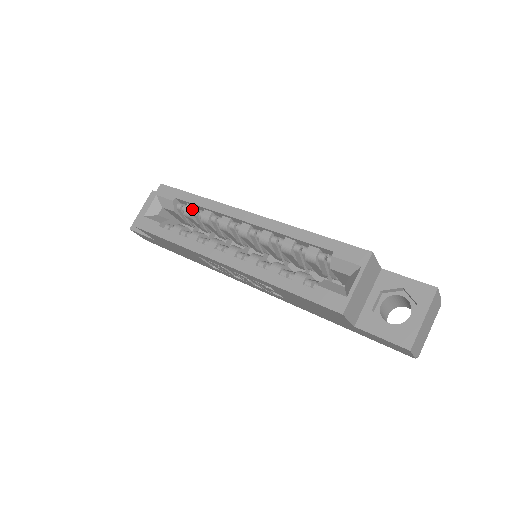
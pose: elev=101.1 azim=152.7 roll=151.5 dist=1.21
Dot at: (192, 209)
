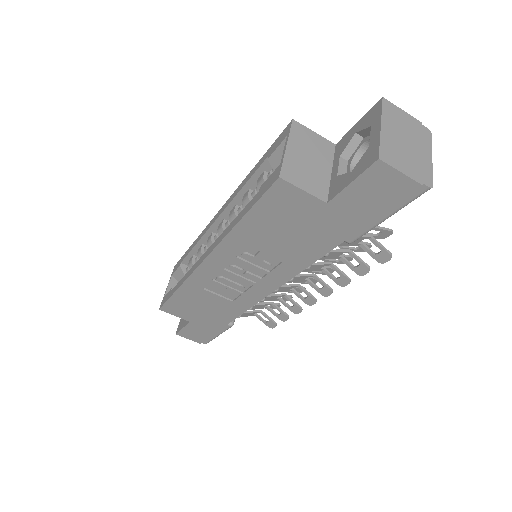
Dot at: (192, 258)
